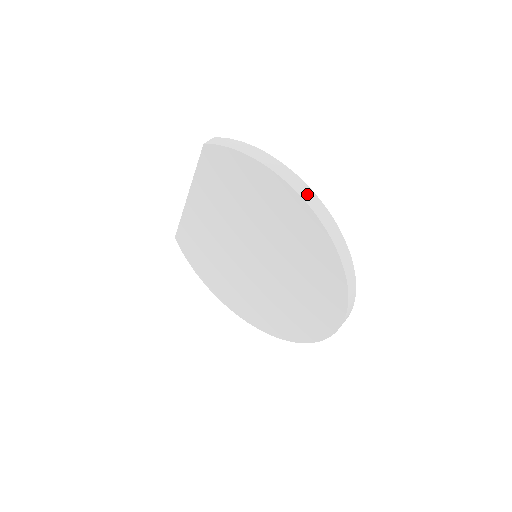
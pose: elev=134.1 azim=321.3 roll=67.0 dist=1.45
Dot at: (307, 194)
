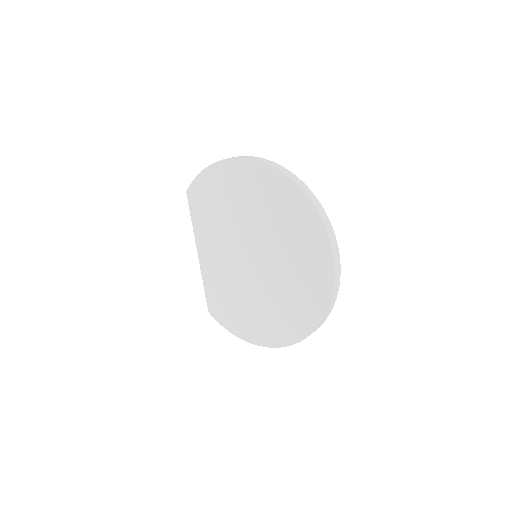
Dot at: (246, 157)
